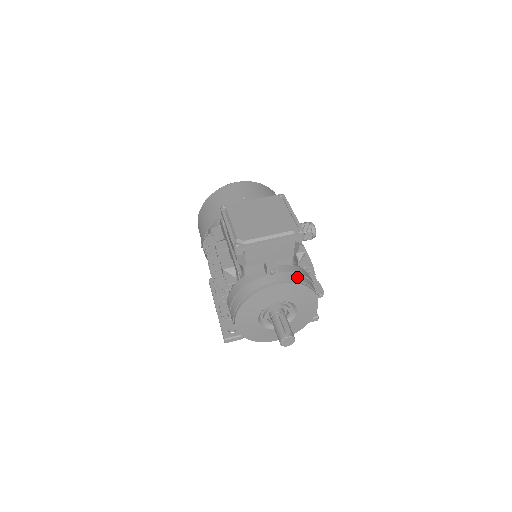
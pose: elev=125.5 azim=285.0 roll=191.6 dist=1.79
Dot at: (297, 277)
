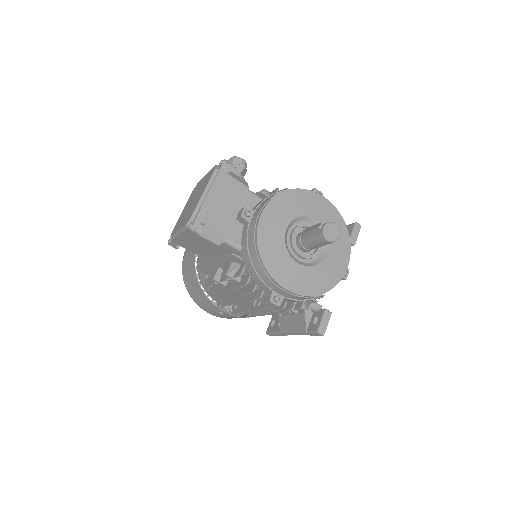
Dot at: occluded
